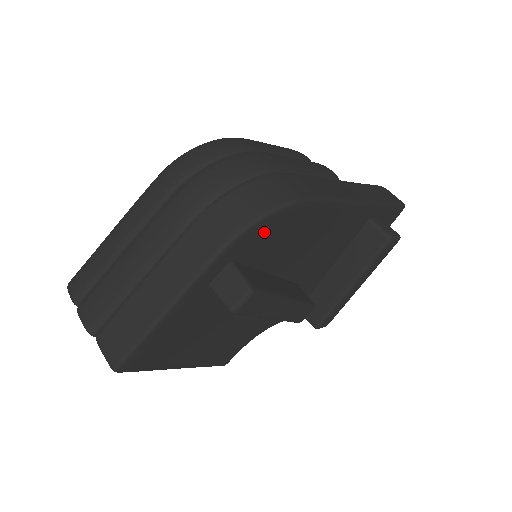
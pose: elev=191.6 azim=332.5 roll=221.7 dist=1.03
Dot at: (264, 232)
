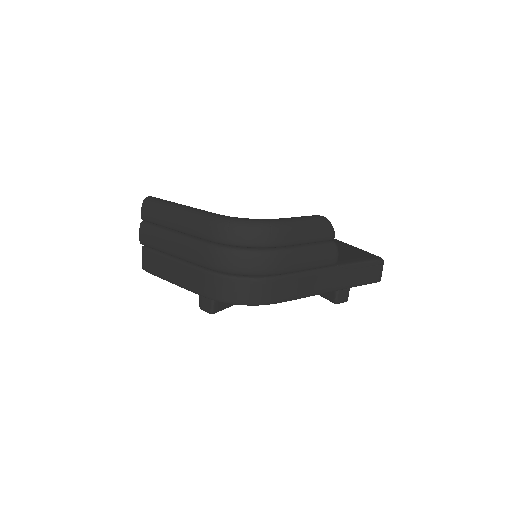
Dot at: occluded
